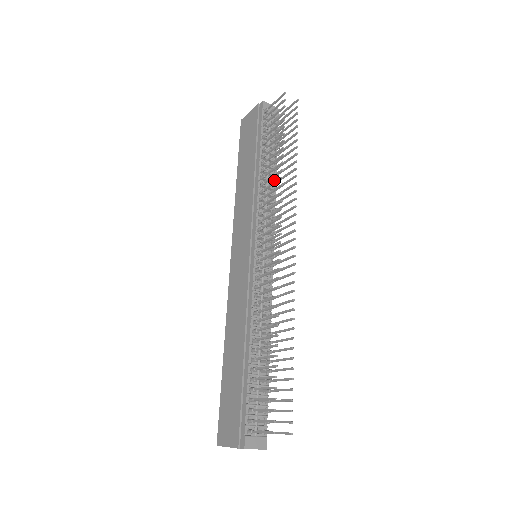
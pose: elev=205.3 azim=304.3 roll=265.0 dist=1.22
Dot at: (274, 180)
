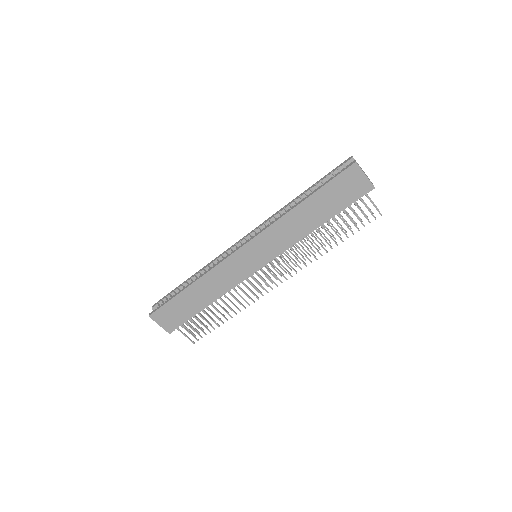
Dot at: occluded
